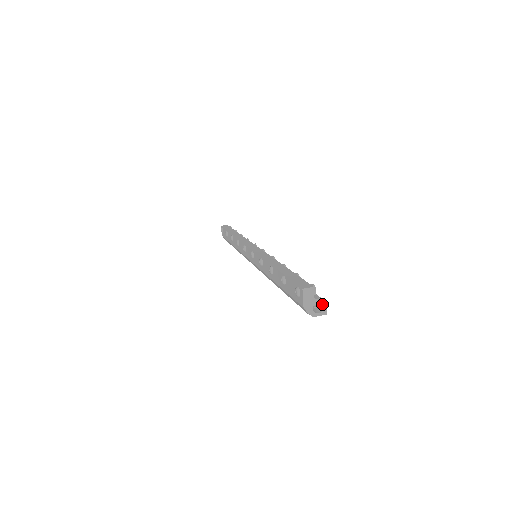
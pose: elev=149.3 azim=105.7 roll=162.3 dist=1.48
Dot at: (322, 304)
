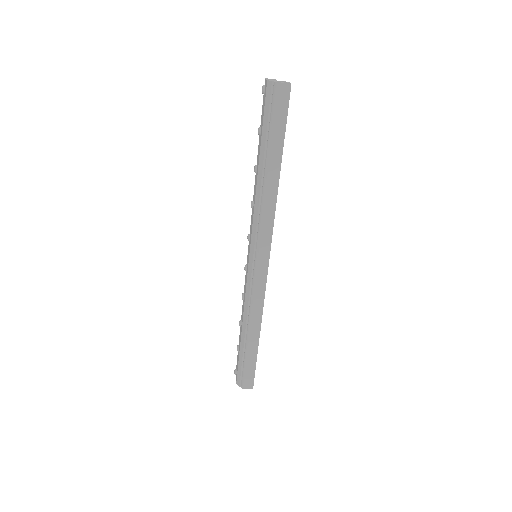
Dot at: occluded
